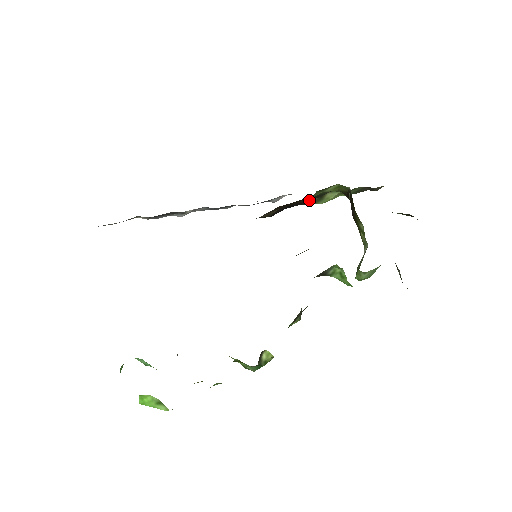
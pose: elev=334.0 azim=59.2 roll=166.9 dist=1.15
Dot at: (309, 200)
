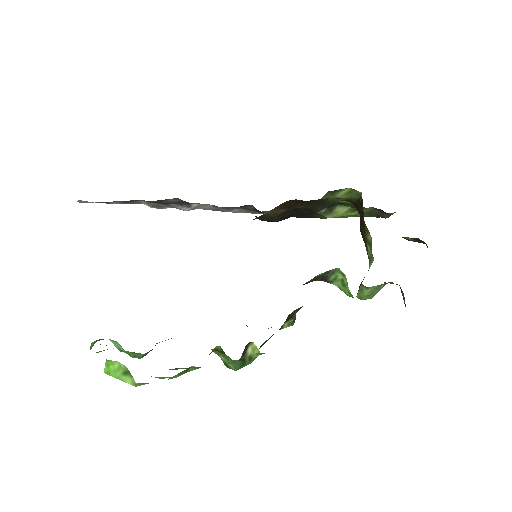
Dot at: (318, 207)
